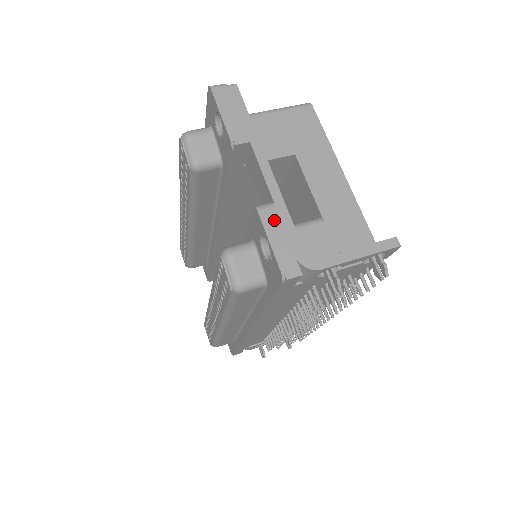
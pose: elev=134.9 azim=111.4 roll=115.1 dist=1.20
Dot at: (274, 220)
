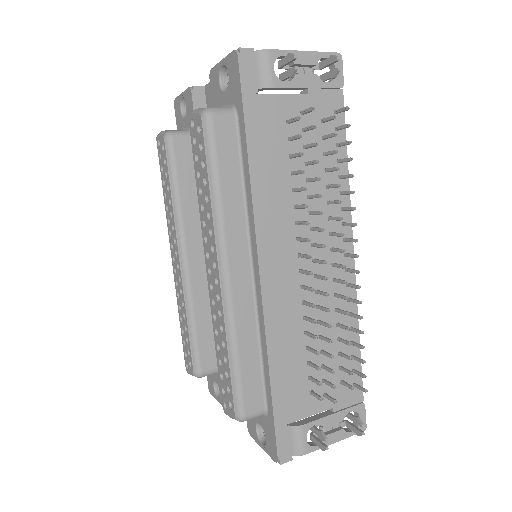
Dot at: occluded
